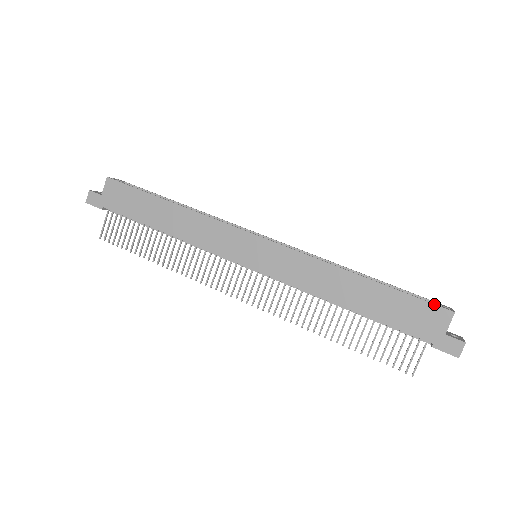
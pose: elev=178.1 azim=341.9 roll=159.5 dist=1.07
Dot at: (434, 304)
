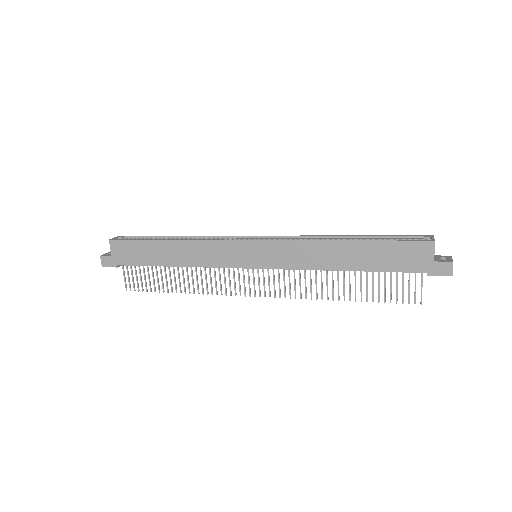
Dot at: (415, 241)
